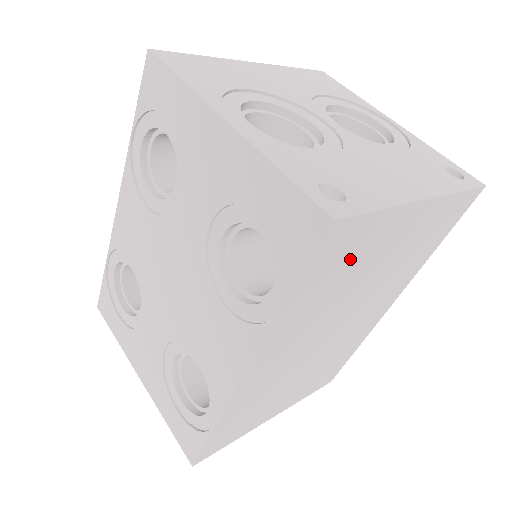
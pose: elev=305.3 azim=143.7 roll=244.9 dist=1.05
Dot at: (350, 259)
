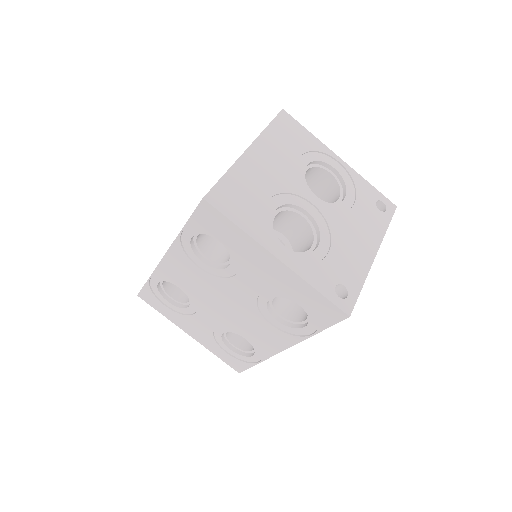
Dot at: occluded
